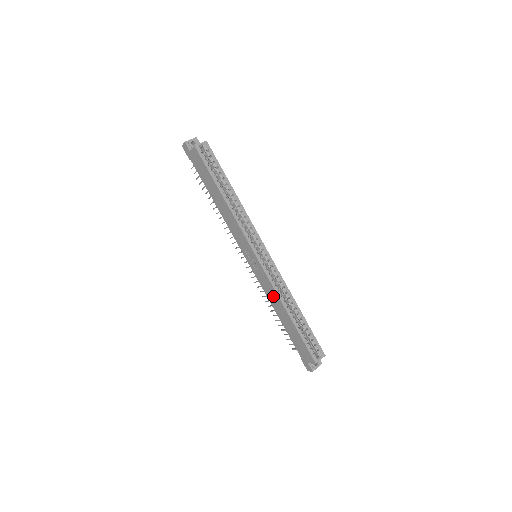
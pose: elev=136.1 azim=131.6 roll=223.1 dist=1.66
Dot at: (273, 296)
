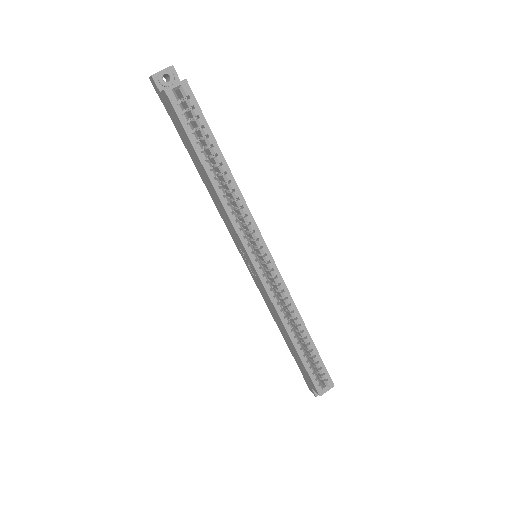
Dot at: (274, 312)
